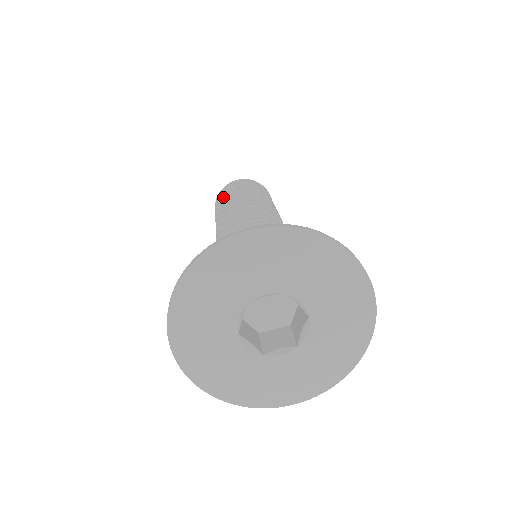
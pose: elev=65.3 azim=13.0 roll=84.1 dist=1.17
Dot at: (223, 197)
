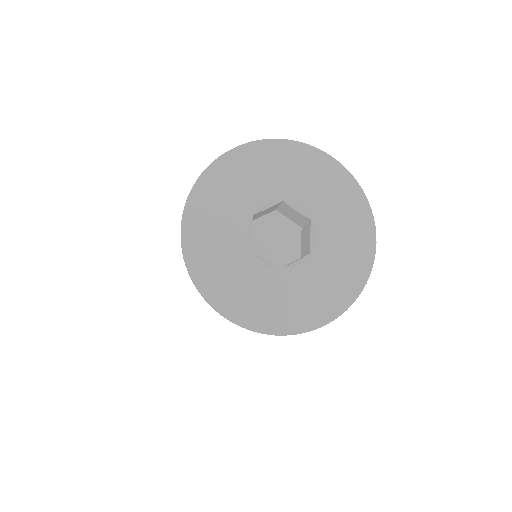
Dot at: occluded
